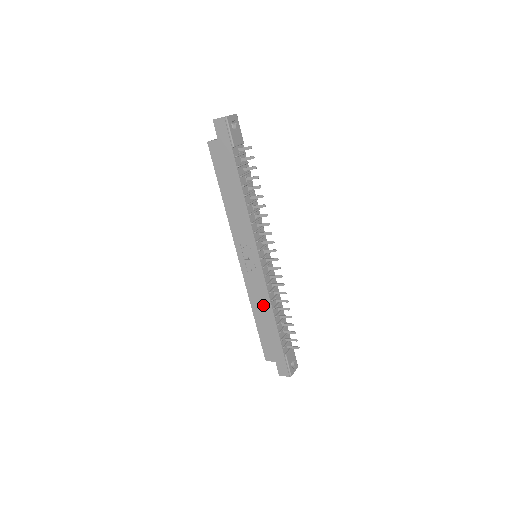
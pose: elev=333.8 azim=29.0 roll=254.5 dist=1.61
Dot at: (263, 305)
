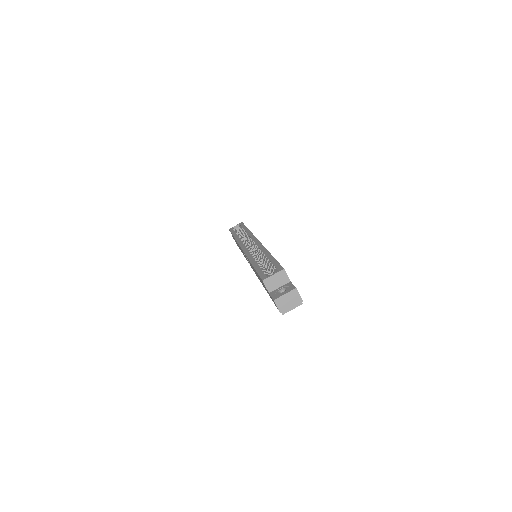
Dot at: occluded
